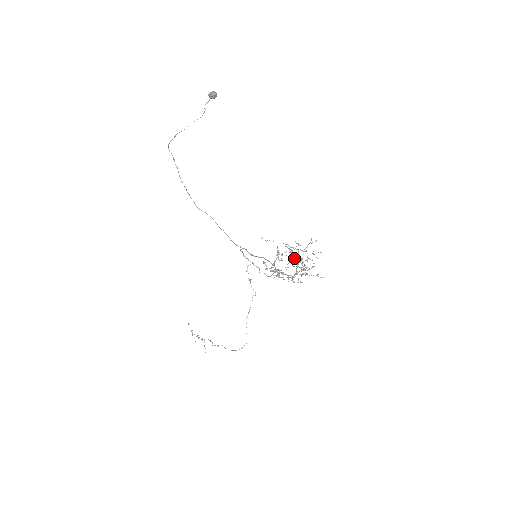
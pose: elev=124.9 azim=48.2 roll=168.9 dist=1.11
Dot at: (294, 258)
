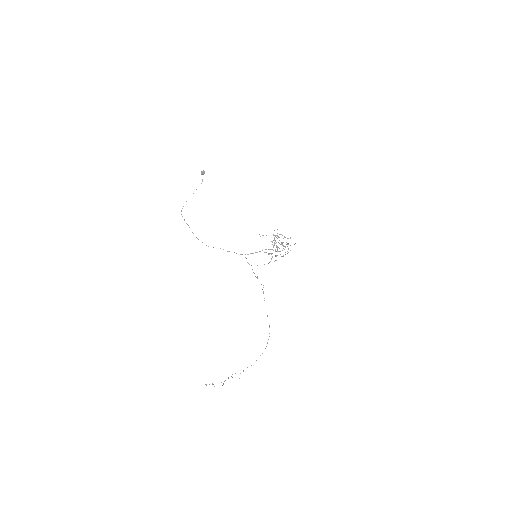
Dot at: (277, 246)
